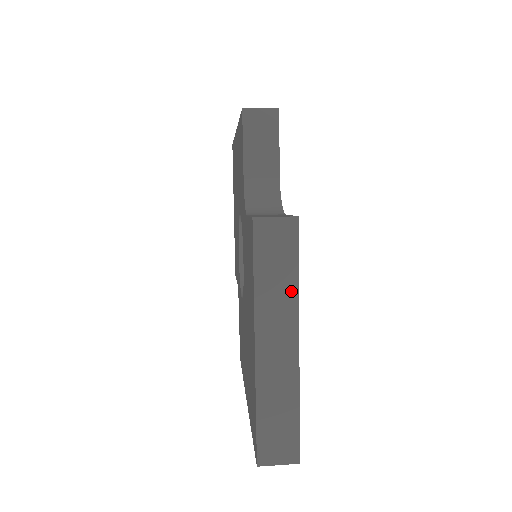
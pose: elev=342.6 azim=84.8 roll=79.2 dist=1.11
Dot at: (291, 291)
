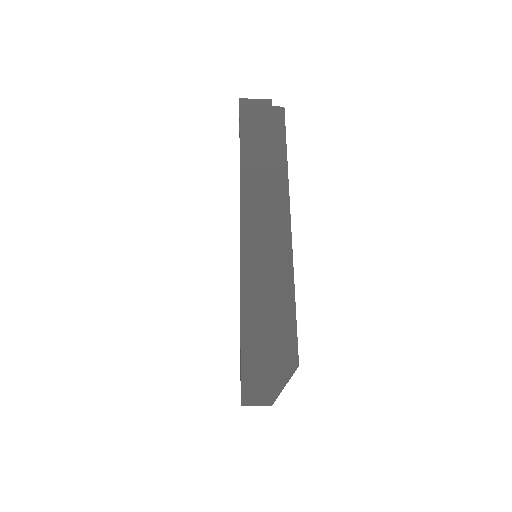
Dot at: (279, 168)
